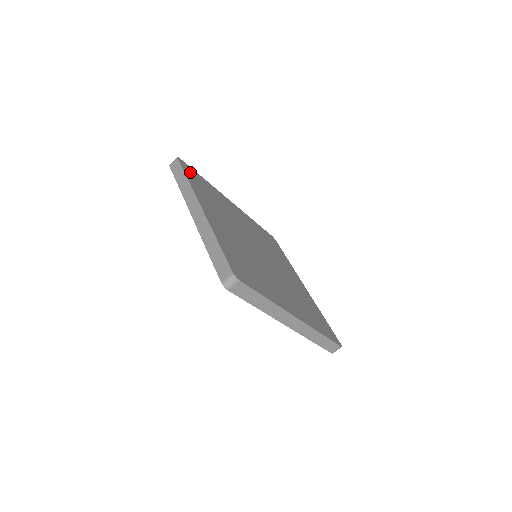
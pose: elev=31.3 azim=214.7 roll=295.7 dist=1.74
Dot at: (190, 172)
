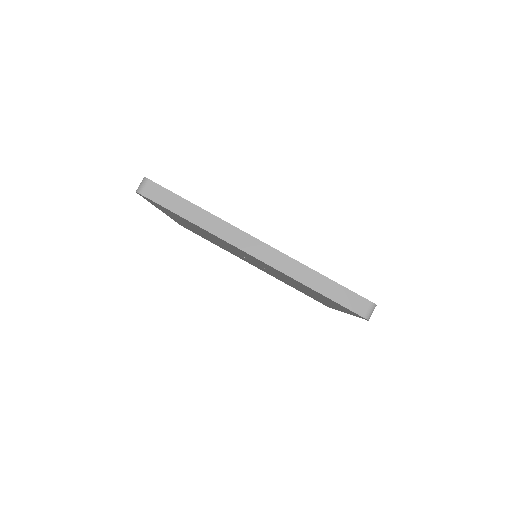
Dot at: occluded
